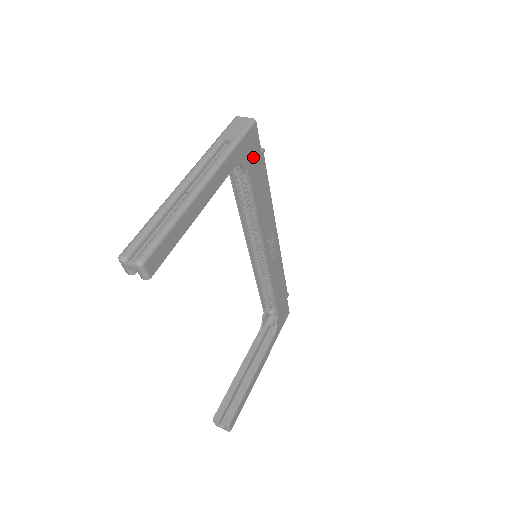
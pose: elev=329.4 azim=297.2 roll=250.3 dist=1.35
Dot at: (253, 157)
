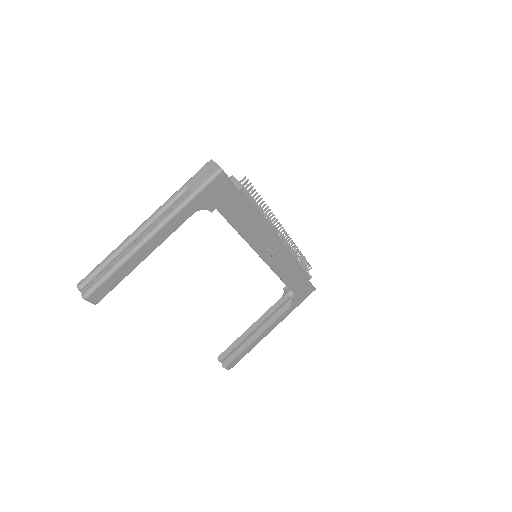
Dot at: (224, 197)
